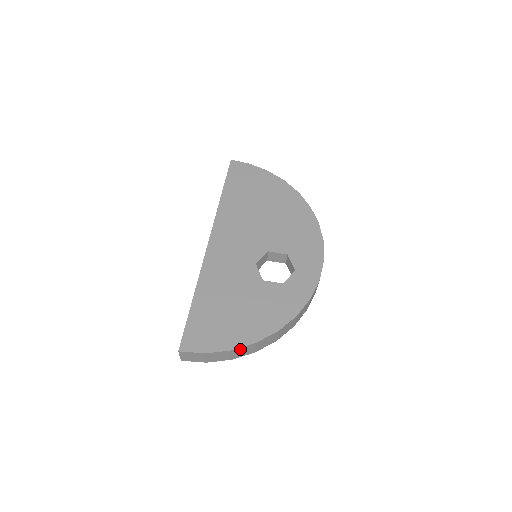
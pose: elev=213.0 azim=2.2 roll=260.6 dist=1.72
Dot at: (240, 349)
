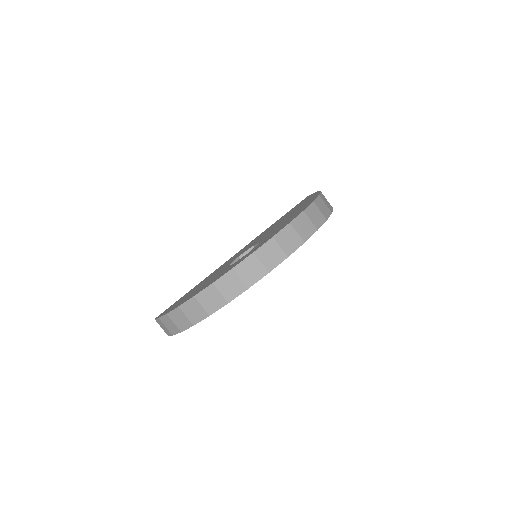
Dot at: (174, 314)
